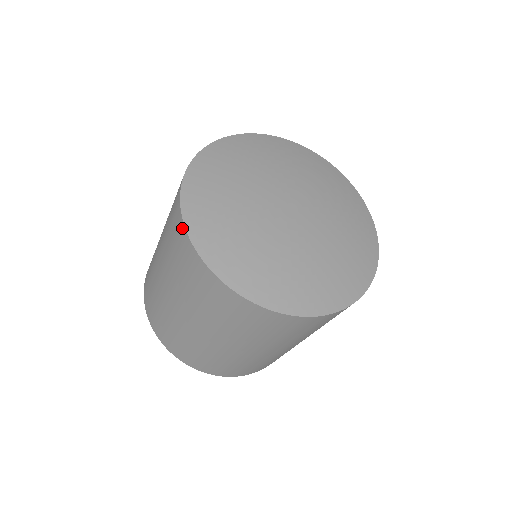
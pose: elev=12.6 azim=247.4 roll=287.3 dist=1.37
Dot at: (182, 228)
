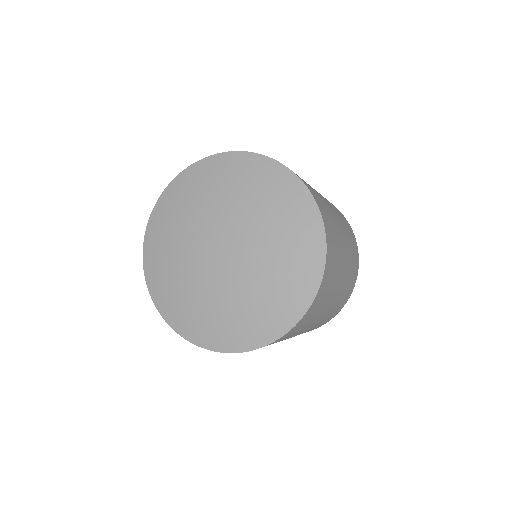
Dot at: occluded
